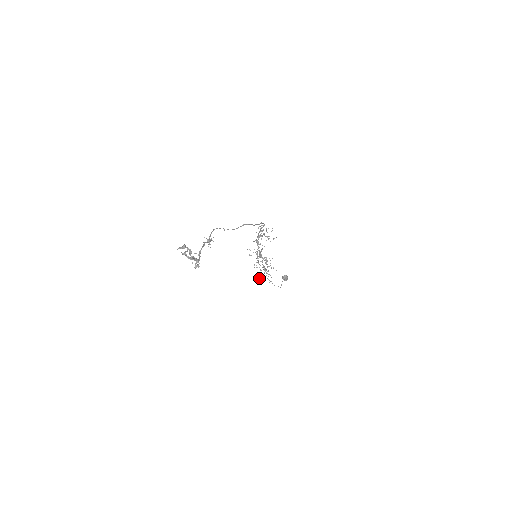
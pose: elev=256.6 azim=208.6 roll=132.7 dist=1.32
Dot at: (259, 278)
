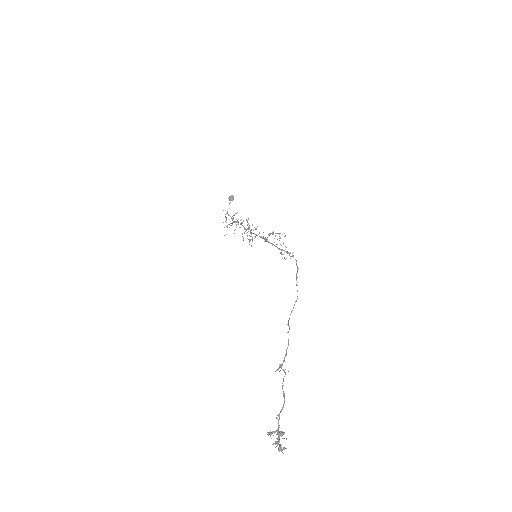
Dot at: occluded
